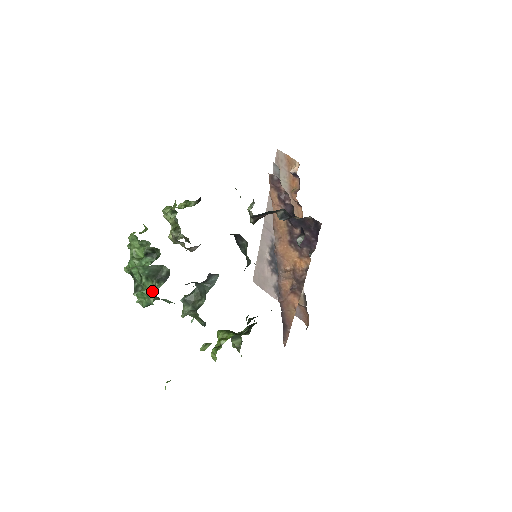
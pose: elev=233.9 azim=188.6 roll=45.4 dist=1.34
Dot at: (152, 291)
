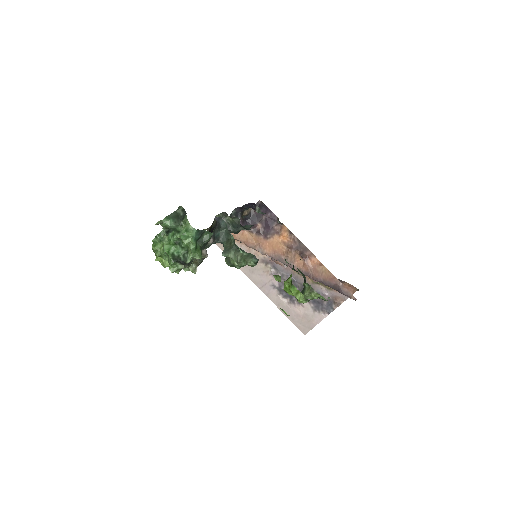
Dot at: (185, 224)
